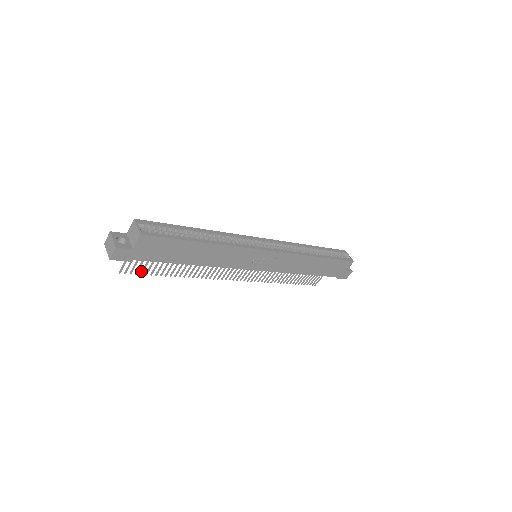
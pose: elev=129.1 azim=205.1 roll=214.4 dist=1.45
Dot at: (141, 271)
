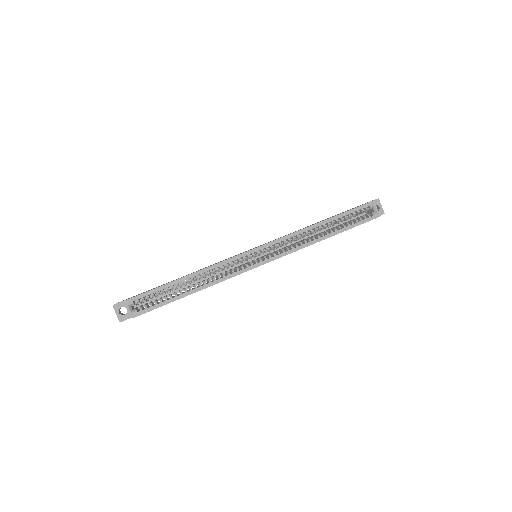
Dot at: occluded
